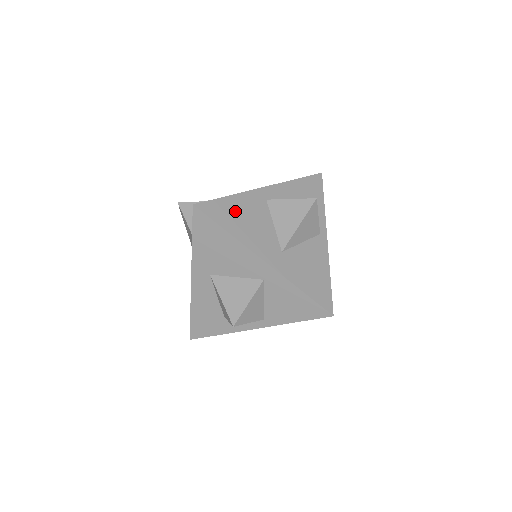
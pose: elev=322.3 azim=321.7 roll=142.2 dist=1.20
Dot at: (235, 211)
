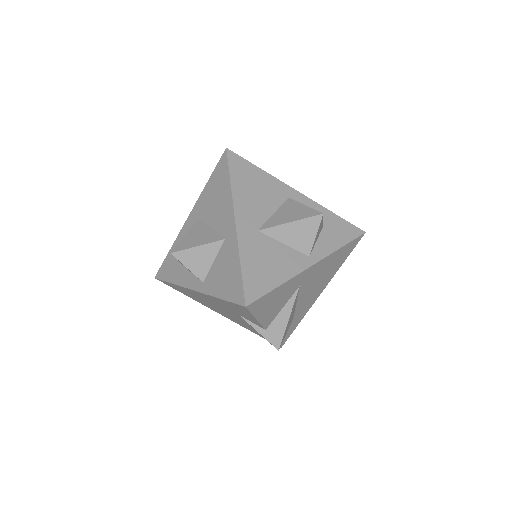
Dot at: (253, 178)
